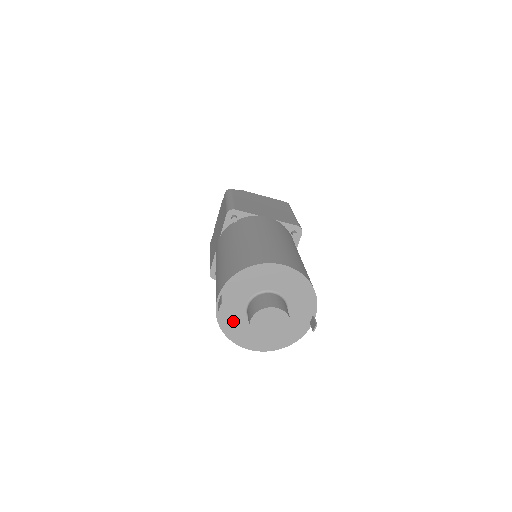
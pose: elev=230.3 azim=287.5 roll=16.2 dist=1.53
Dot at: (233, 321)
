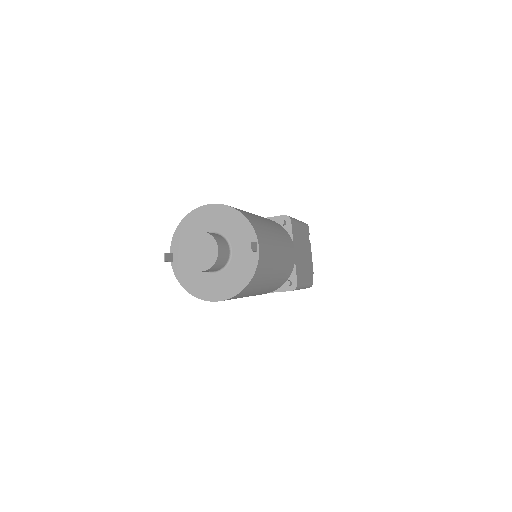
Dot at: (190, 275)
